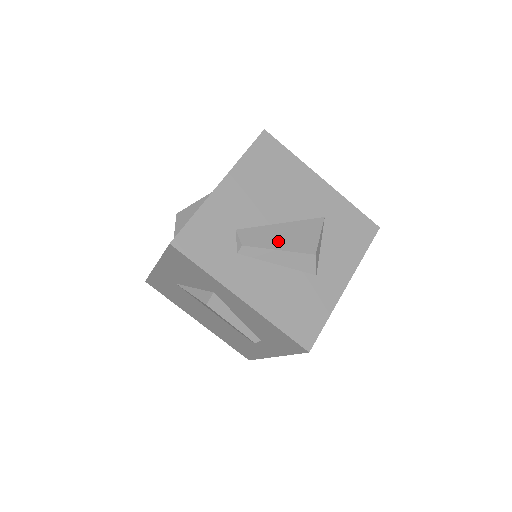
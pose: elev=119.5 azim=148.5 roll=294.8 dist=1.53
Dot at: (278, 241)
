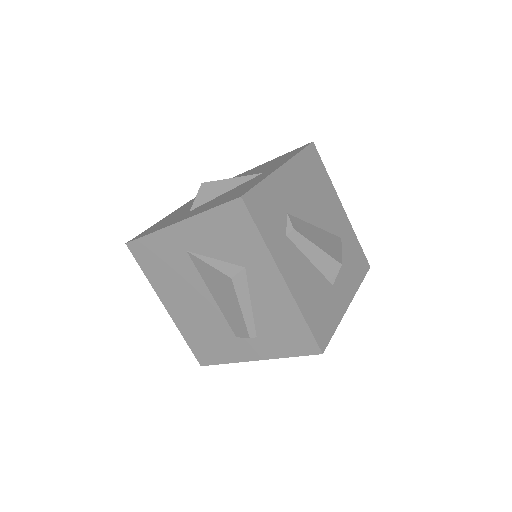
Dot at: (317, 240)
